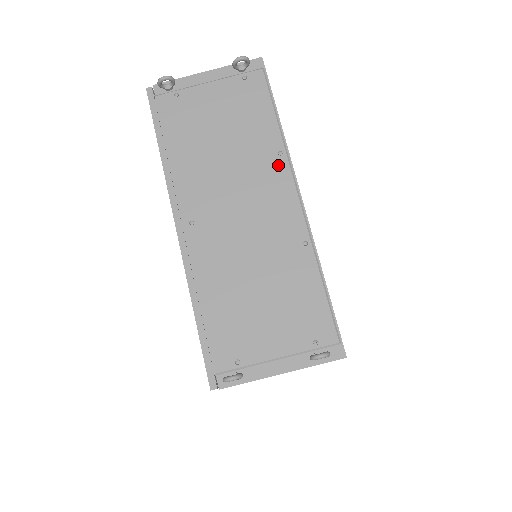
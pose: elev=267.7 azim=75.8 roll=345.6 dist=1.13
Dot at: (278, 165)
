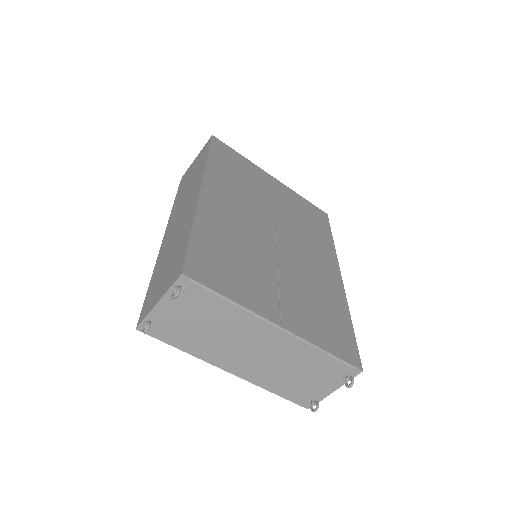
Dot at: (254, 322)
